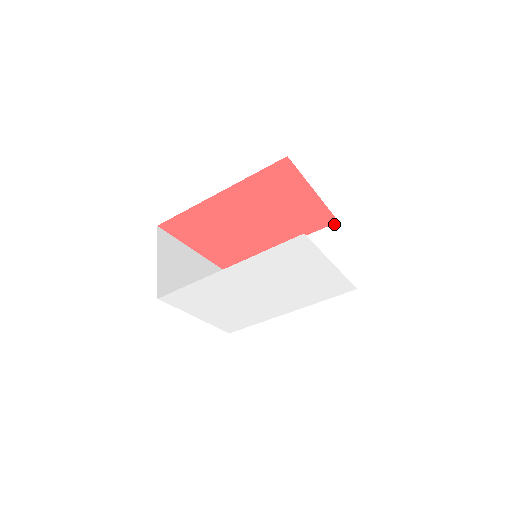
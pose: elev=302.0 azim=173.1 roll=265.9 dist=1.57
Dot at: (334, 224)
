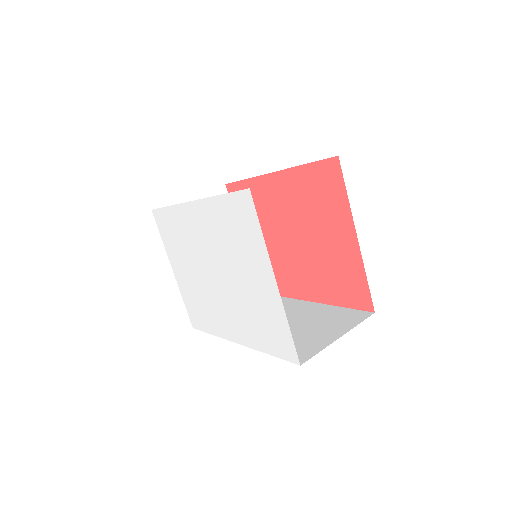
Dot at: (369, 311)
